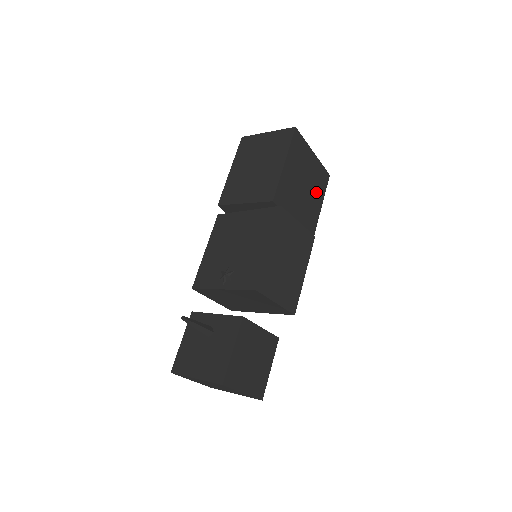
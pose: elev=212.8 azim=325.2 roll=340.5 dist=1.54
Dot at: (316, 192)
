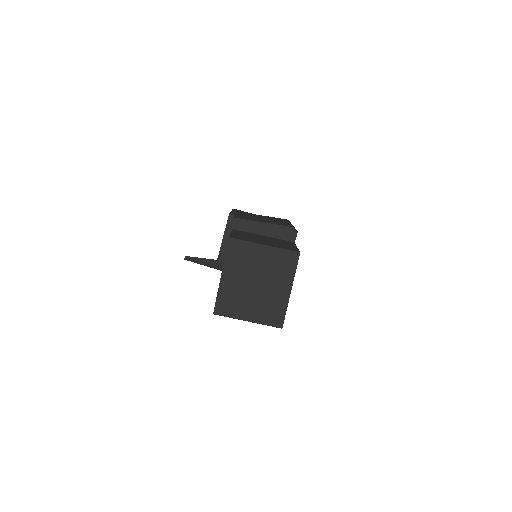
Dot at: occluded
